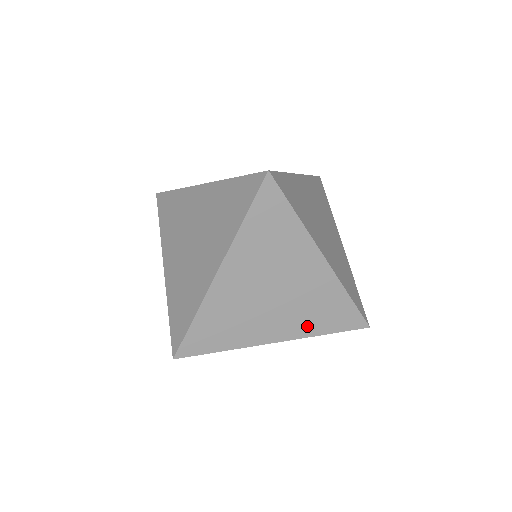
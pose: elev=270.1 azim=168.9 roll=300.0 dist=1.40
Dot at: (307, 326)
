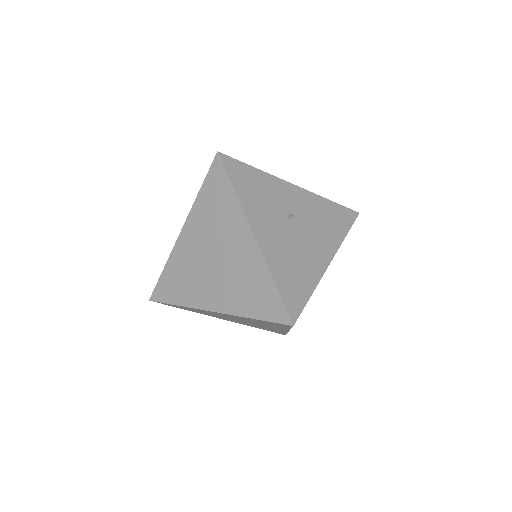
Dot at: (249, 325)
